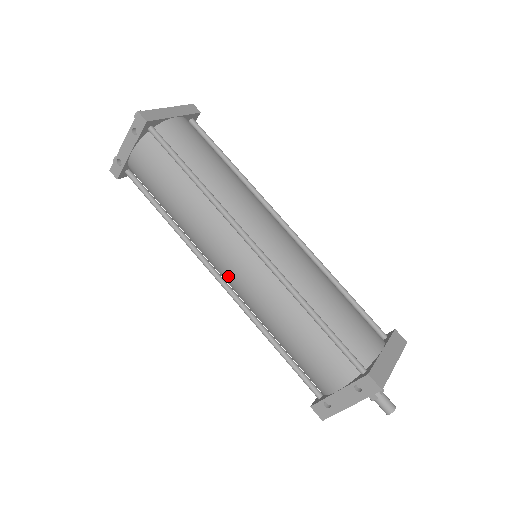
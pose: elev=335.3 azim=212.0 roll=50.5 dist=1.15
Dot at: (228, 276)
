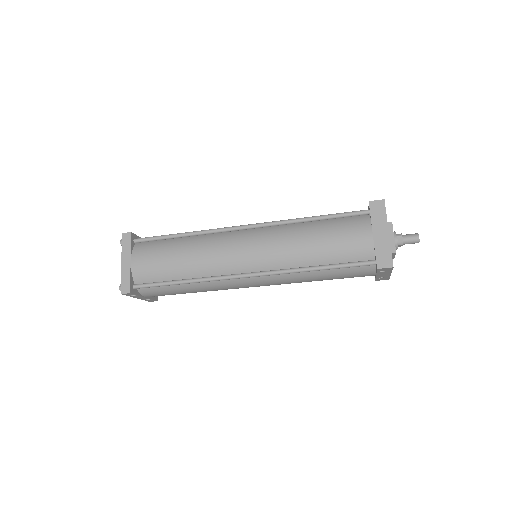
Dot at: (259, 286)
